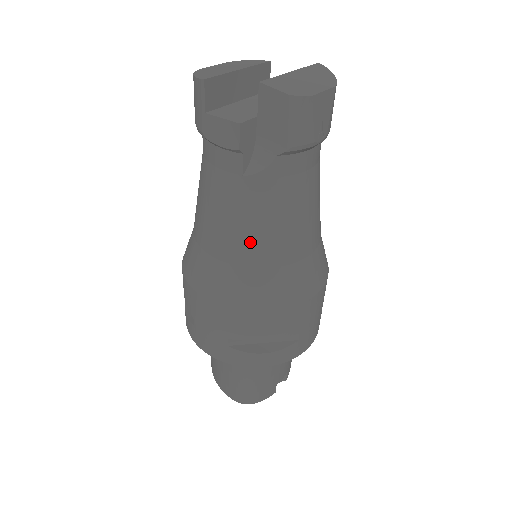
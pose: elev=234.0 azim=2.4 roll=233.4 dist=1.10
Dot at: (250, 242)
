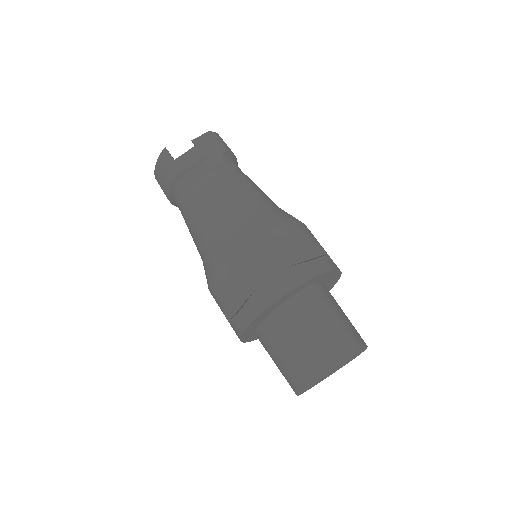
Dot at: (243, 196)
